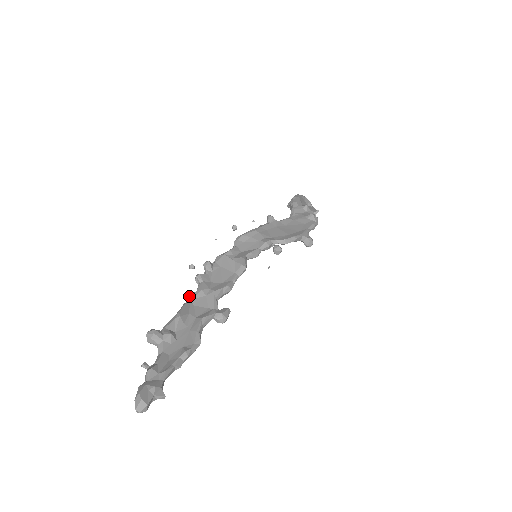
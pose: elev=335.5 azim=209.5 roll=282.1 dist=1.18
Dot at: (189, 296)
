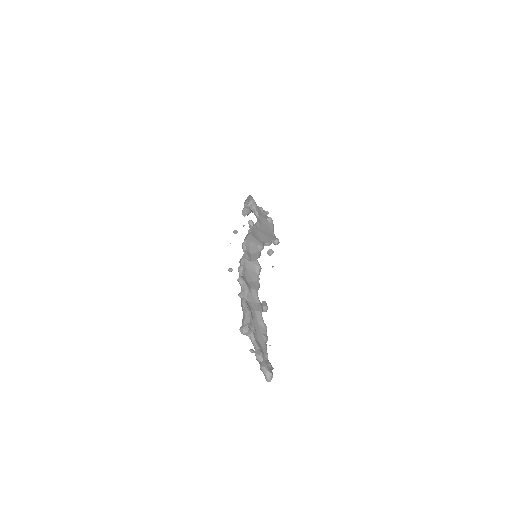
Dot at: (239, 294)
